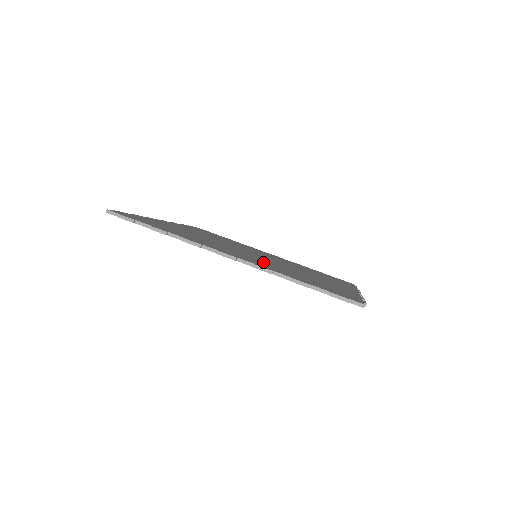
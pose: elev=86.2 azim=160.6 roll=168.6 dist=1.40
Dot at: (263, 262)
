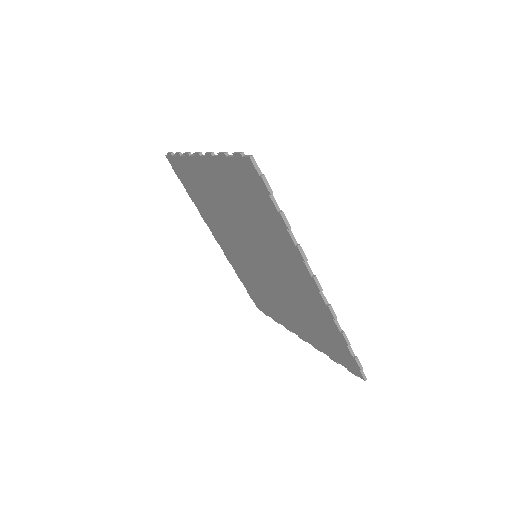
Dot at: occluded
